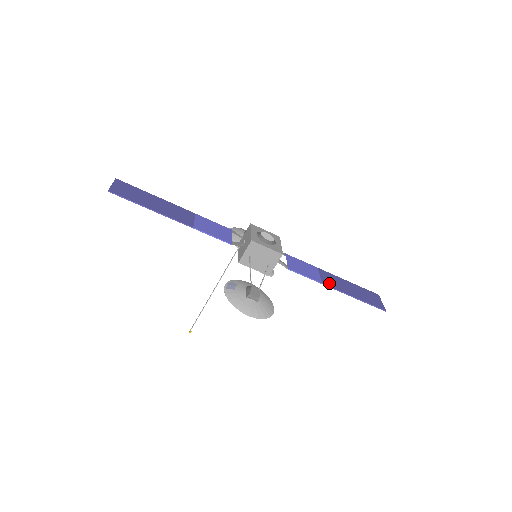
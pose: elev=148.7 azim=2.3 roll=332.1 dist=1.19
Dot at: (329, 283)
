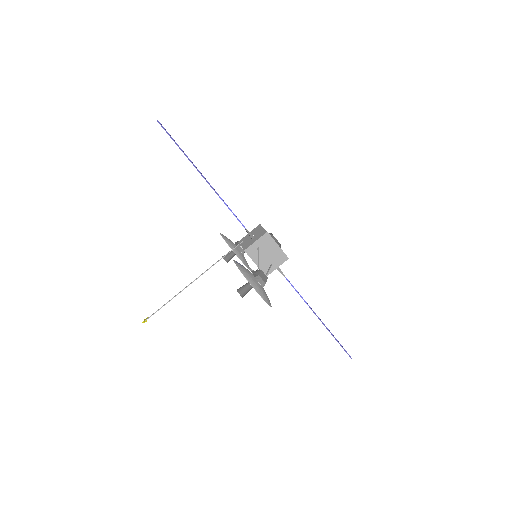
Dot at: occluded
